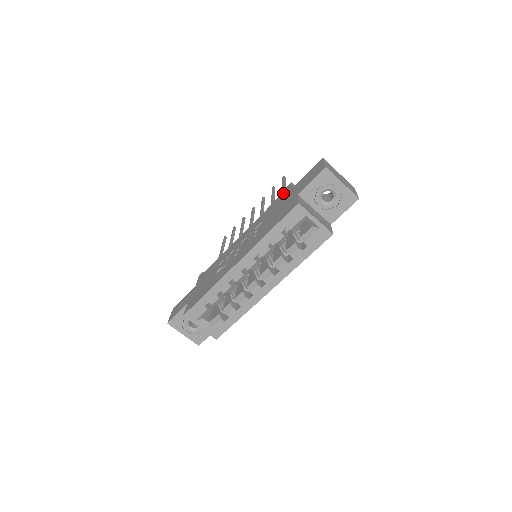
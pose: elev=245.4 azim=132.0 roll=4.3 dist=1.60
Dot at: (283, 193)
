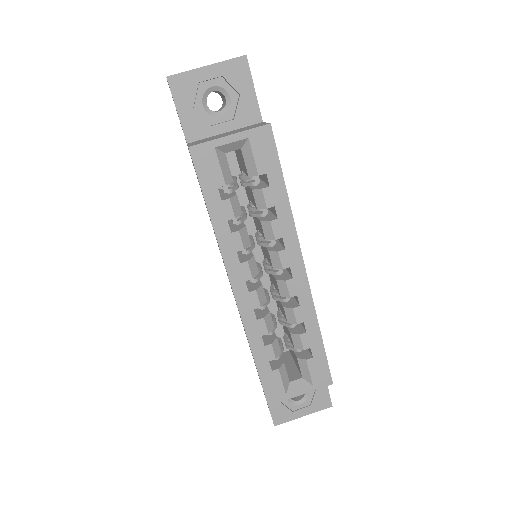
Dot at: occluded
